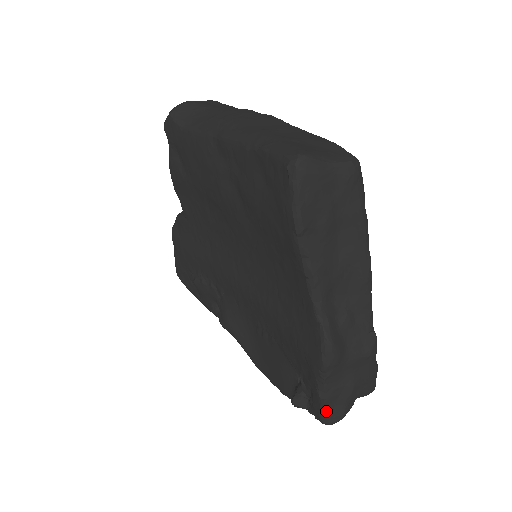
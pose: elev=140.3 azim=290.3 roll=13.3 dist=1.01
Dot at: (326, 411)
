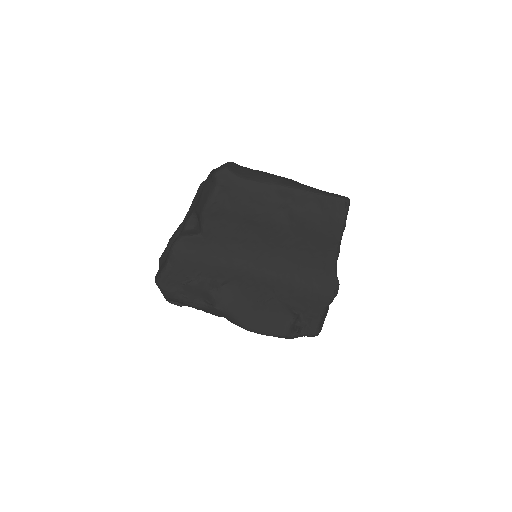
Dot at: (319, 327)
